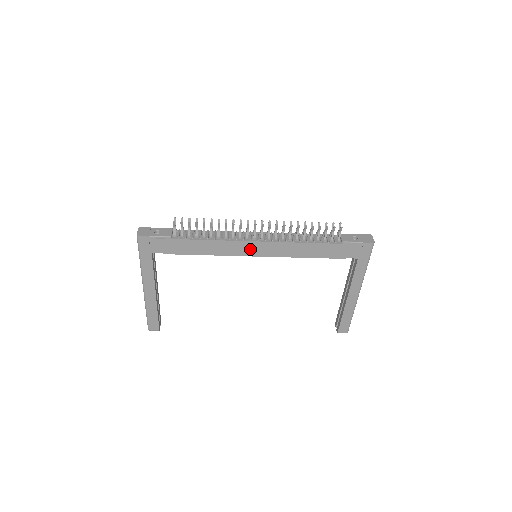
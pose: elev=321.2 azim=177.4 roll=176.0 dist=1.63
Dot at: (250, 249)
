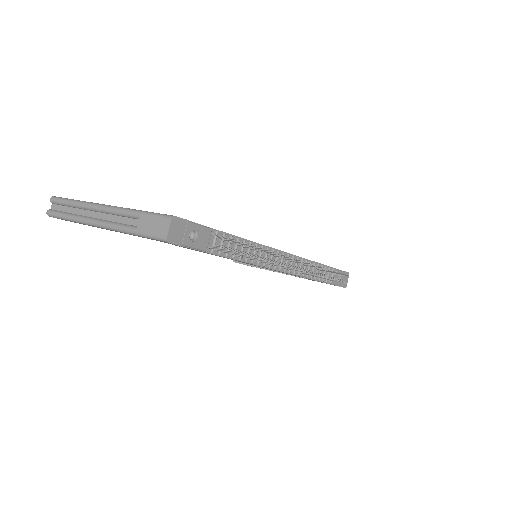
Dot at: (263, 267)
